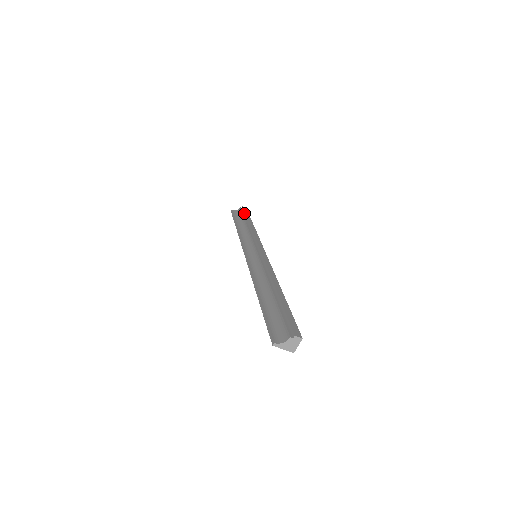
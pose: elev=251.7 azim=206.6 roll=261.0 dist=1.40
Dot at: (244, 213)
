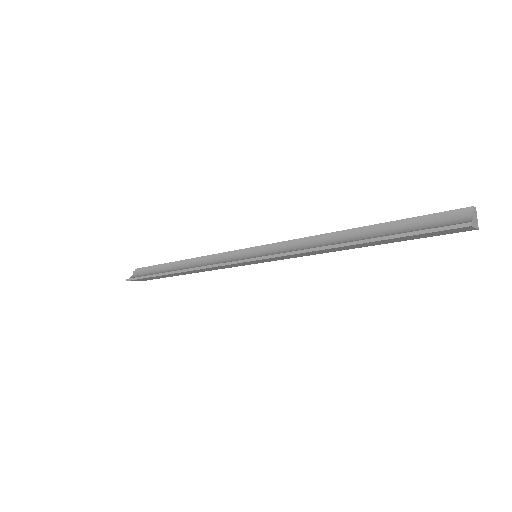
Dot at: (153, 266)
